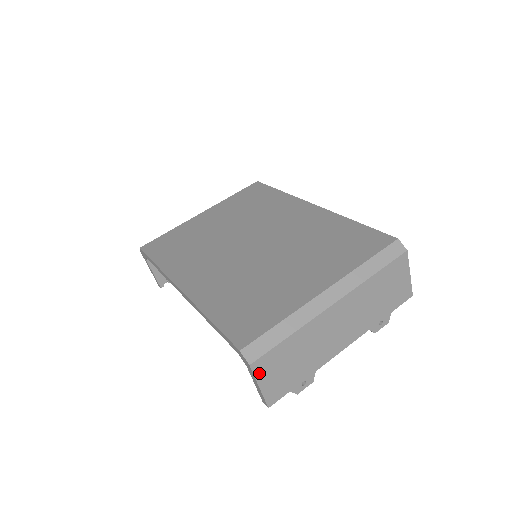
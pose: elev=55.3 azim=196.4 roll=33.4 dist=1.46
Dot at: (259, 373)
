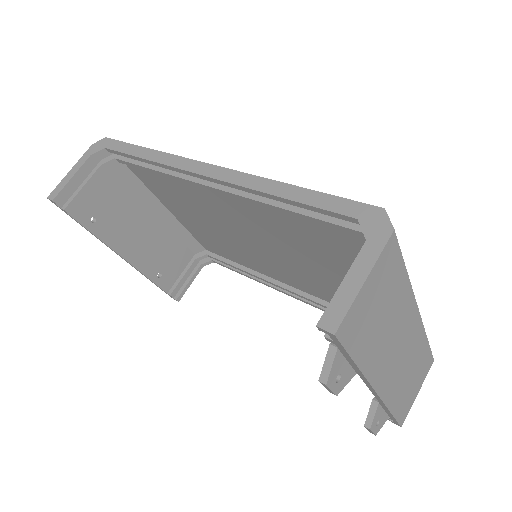
Dot at: (382, 260)
